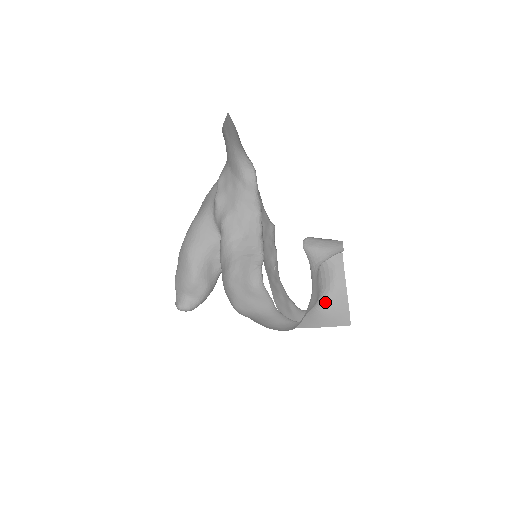
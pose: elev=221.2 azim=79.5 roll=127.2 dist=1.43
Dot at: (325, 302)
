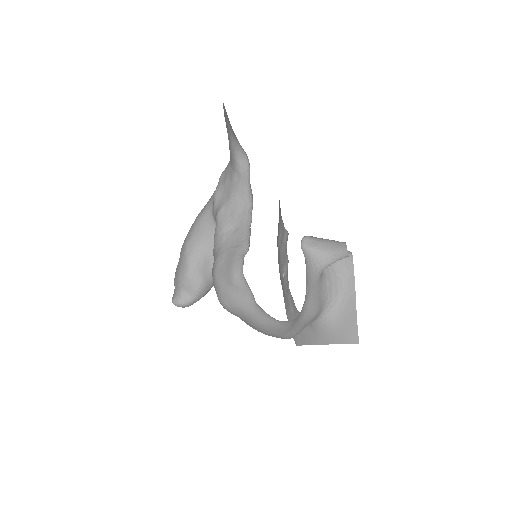
Dot at: (332, 315)
